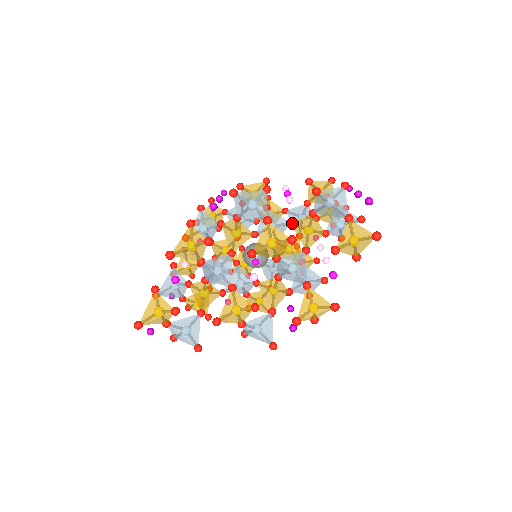
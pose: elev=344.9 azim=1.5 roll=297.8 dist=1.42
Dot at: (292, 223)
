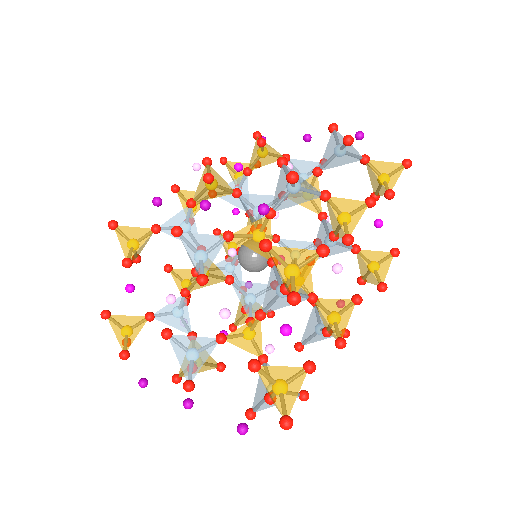
Dot at: occluded
